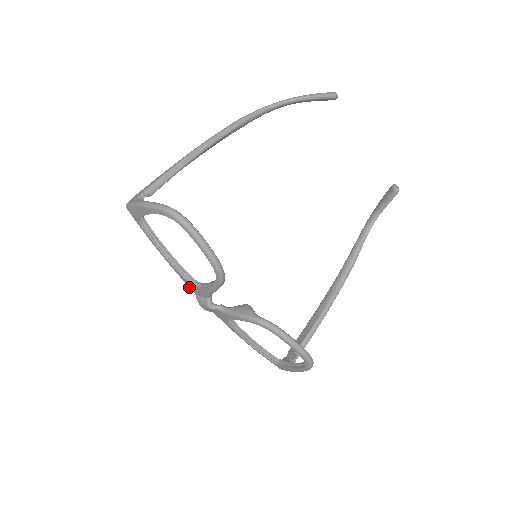
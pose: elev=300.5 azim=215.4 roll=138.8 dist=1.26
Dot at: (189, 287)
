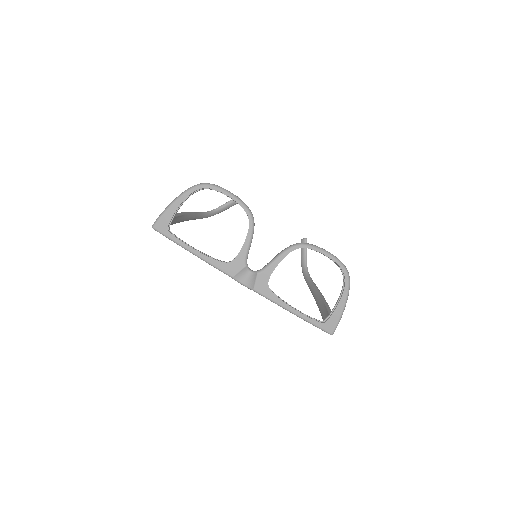
Dot at: (225, 272)
